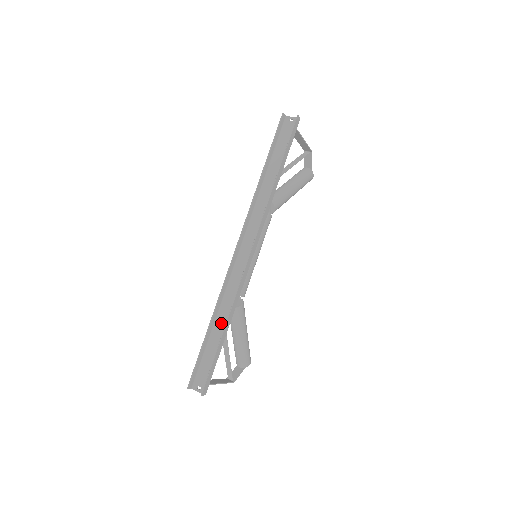
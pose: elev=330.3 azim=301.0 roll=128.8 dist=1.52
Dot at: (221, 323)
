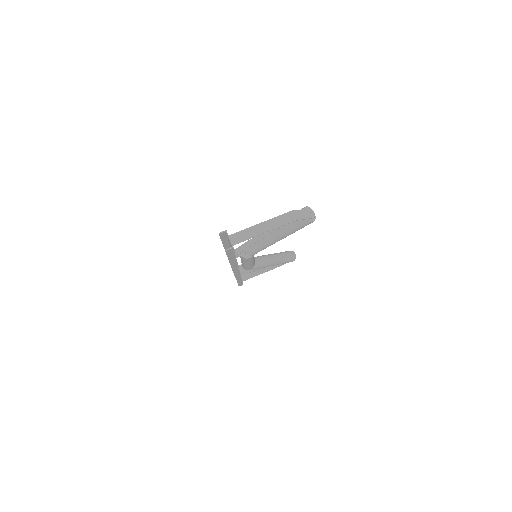
Dot at: occluded
